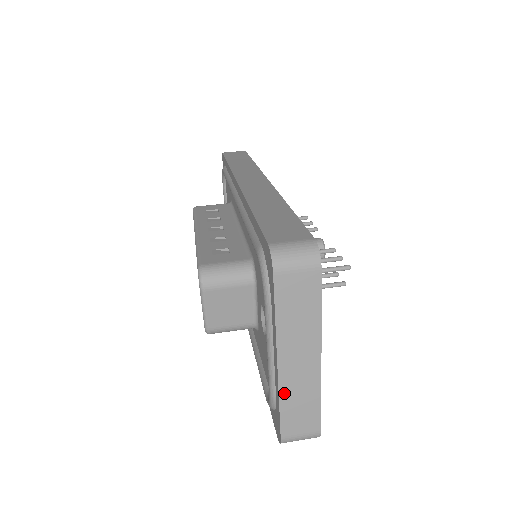
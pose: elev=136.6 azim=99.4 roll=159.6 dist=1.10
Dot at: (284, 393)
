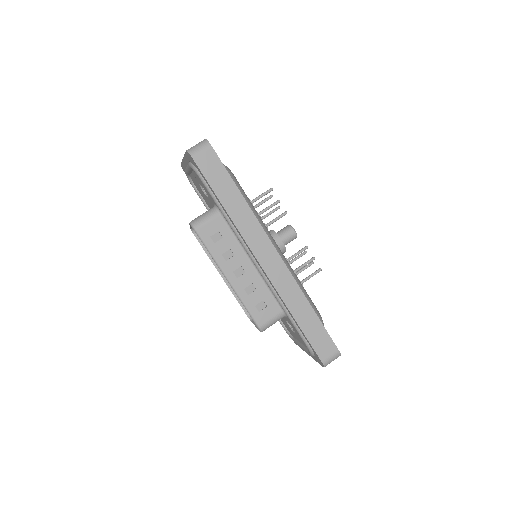
Dot at: occluded
